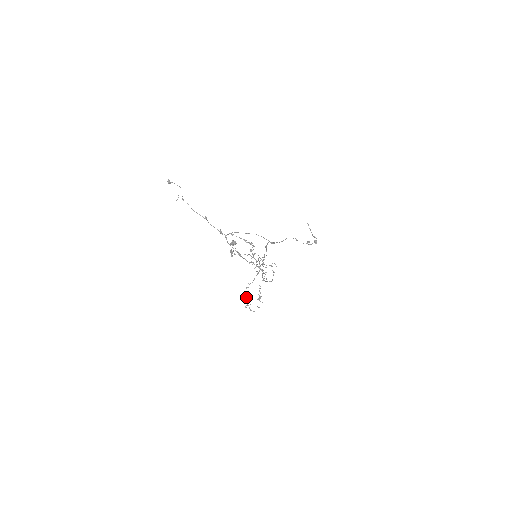
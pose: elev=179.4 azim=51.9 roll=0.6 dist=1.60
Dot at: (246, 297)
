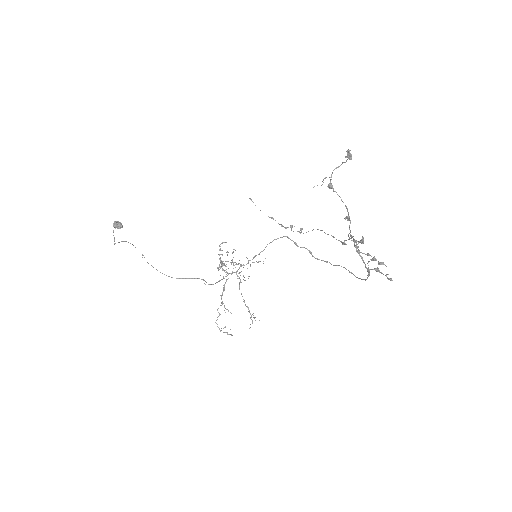
Dot at: (218, 316)
